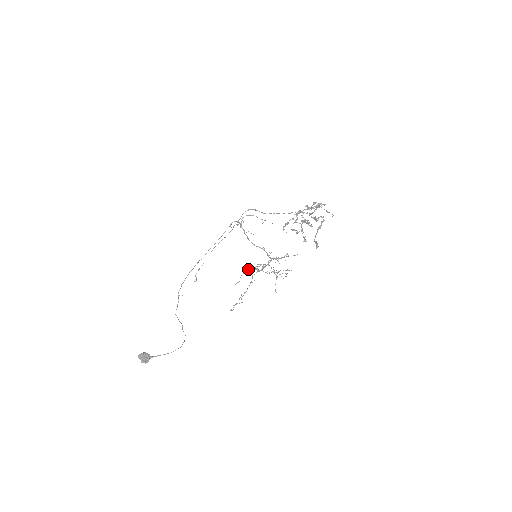
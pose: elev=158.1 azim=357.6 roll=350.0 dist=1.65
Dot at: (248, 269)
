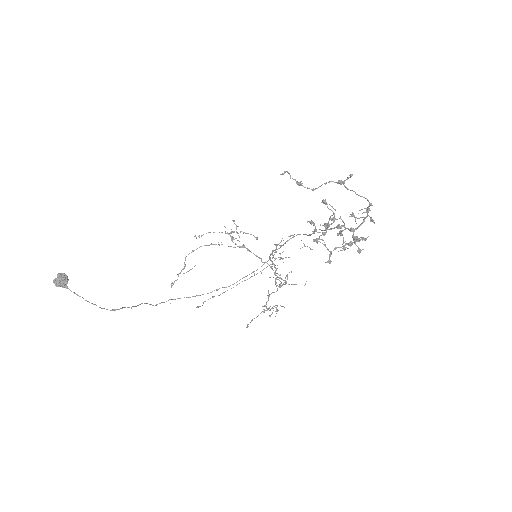
Dot at: occluded
